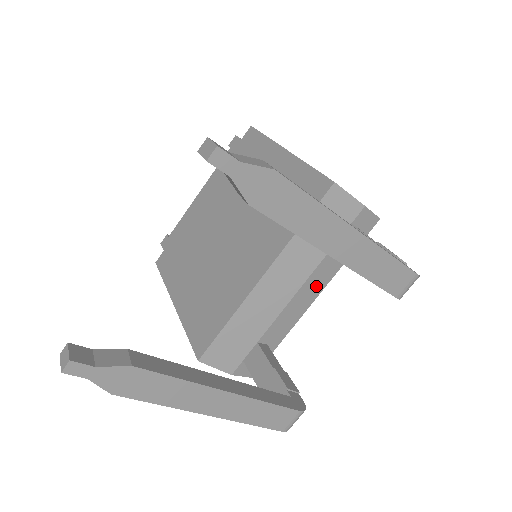
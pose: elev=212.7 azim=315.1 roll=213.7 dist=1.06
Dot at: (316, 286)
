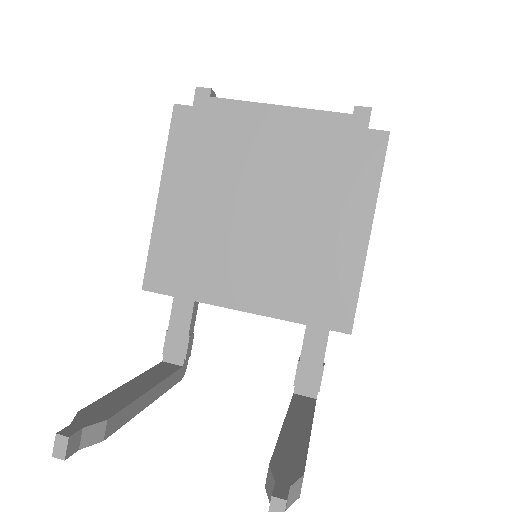
Dot at: occluded
